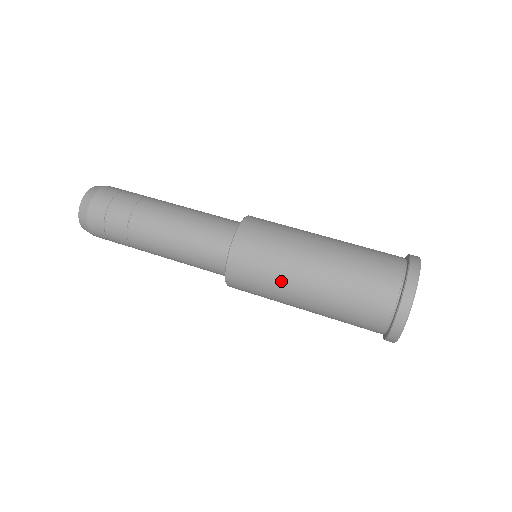
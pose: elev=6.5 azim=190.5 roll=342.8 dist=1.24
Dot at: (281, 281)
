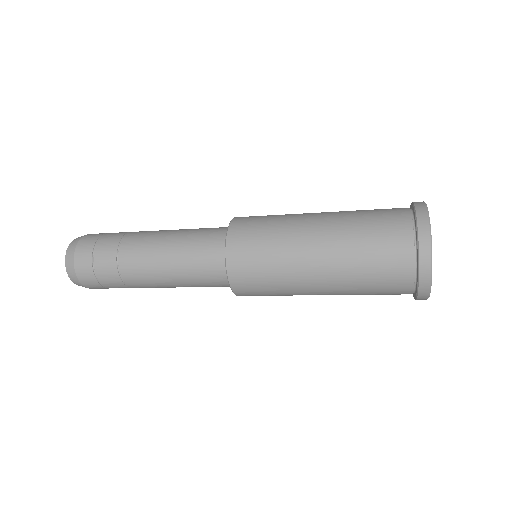
Dot at: (286, 250)
